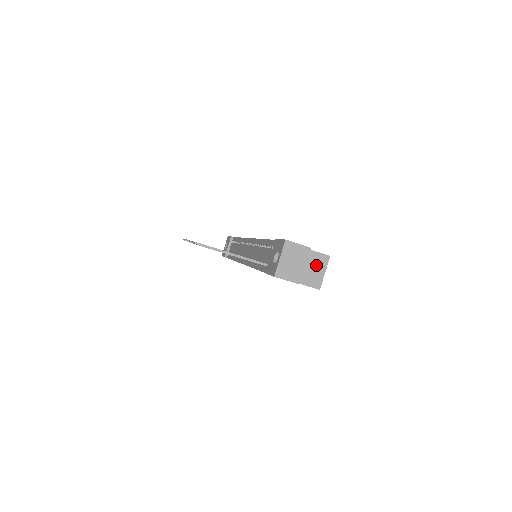
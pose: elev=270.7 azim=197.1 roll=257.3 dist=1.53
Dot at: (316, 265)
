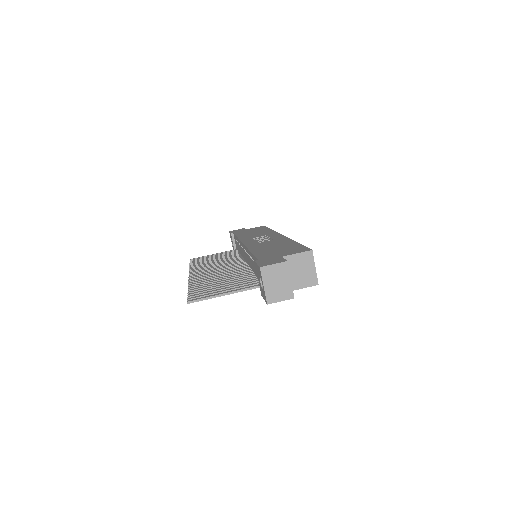
Dot at: (303, 265)
